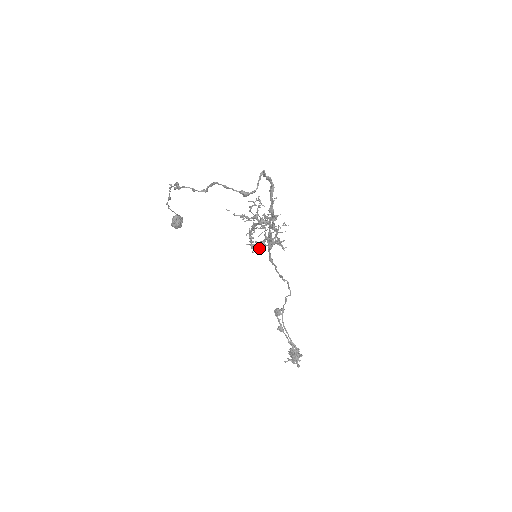
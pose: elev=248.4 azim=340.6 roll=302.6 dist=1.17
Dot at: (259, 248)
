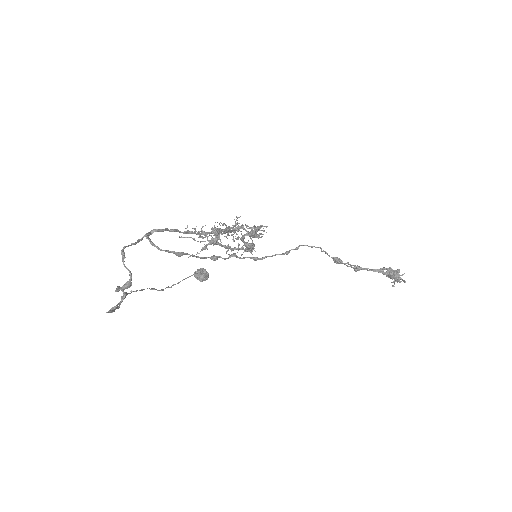
Dot at: (249, 249)
